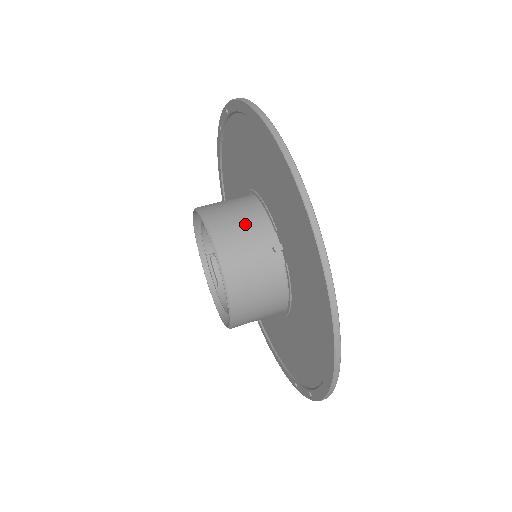
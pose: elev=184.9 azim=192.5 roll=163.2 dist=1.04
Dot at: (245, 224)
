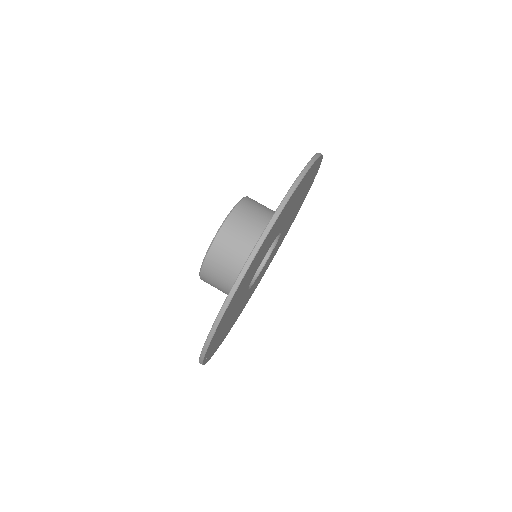
Dot at: (258, 221)
